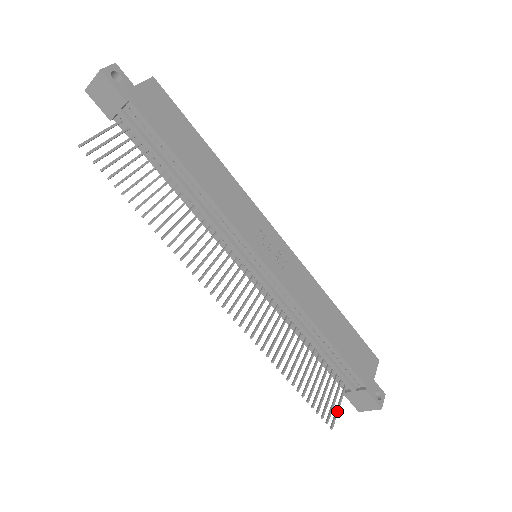
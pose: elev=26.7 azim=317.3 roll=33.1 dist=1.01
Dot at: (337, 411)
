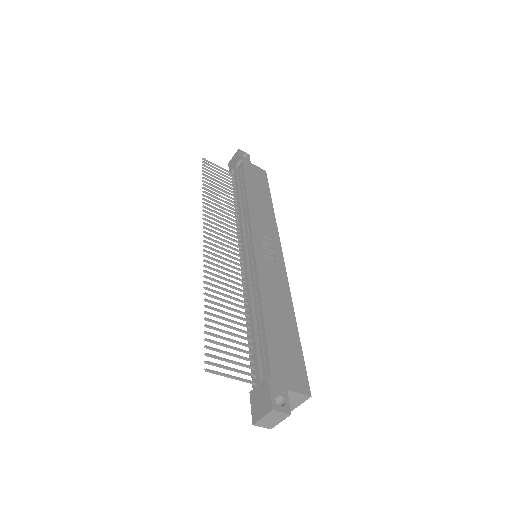
Dot at: (226, 374)
